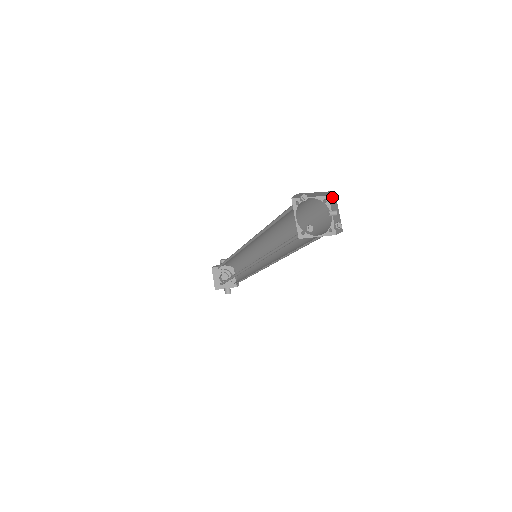
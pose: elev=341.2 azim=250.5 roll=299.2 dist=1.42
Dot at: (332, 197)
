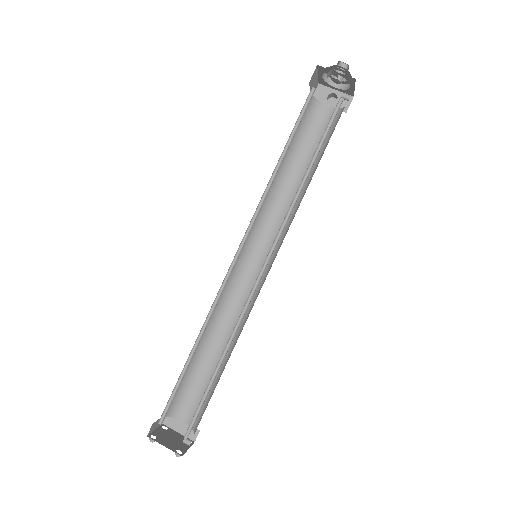
Dot at: (178, 454)
